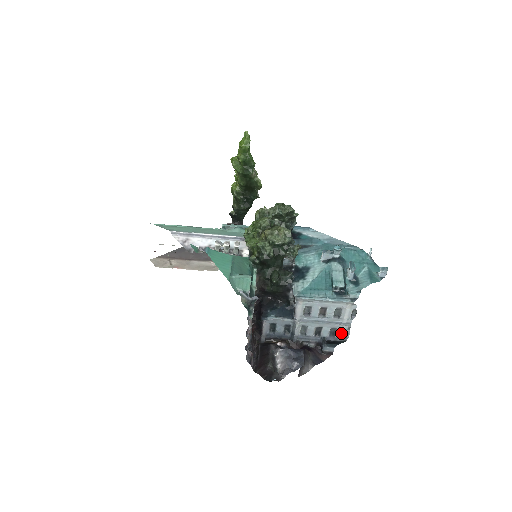
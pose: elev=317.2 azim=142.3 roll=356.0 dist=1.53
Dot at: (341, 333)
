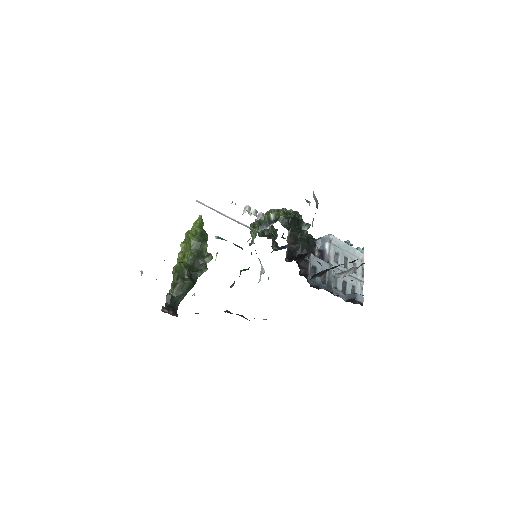
Dot at: (359, 293)
